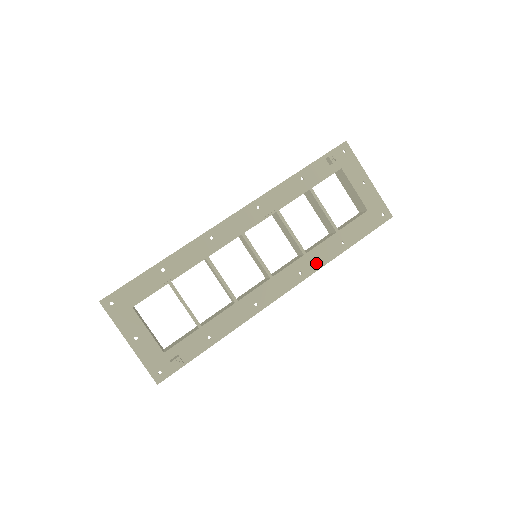
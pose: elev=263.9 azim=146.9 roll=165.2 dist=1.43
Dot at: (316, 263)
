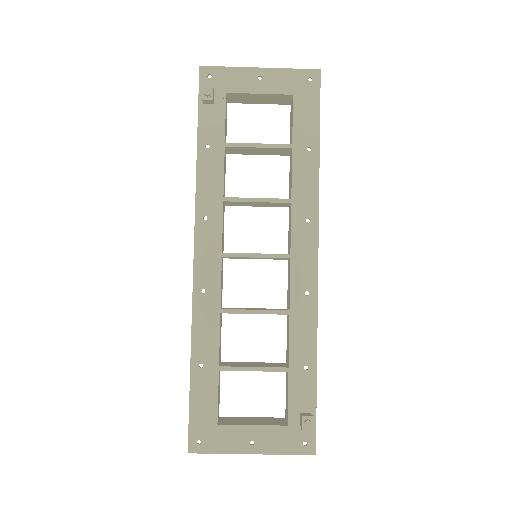
Dot at: (310, 195)
